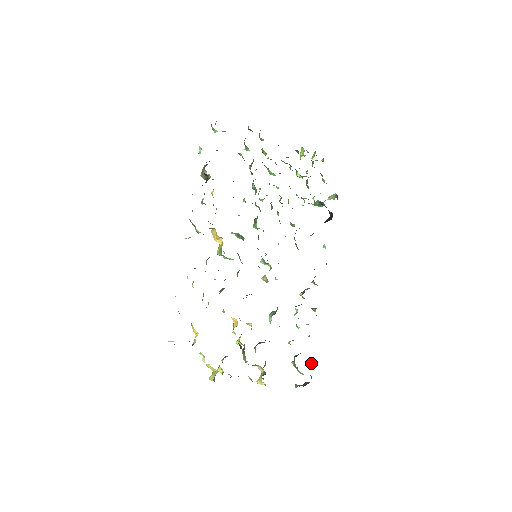
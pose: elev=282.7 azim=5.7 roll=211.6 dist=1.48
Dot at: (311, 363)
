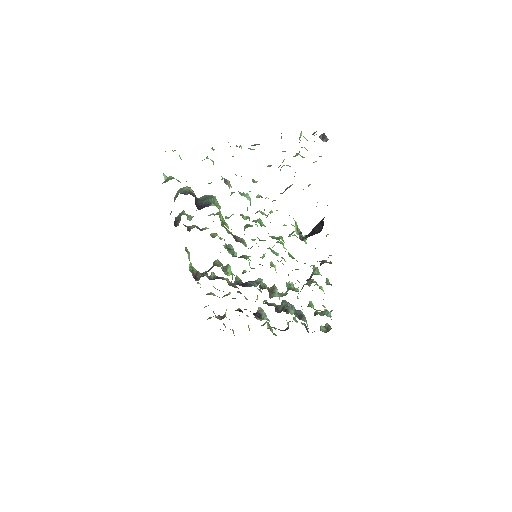
Dot at: (330, 317)
